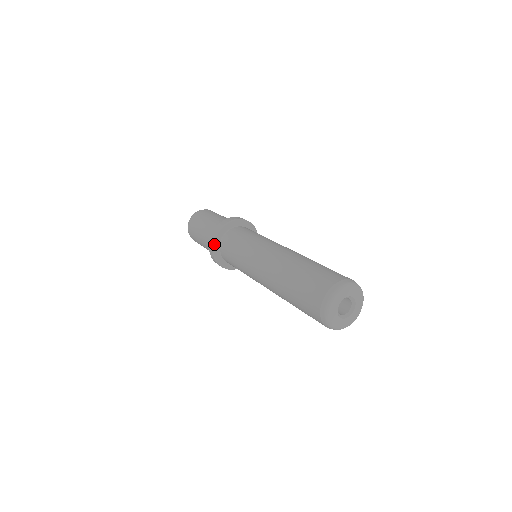
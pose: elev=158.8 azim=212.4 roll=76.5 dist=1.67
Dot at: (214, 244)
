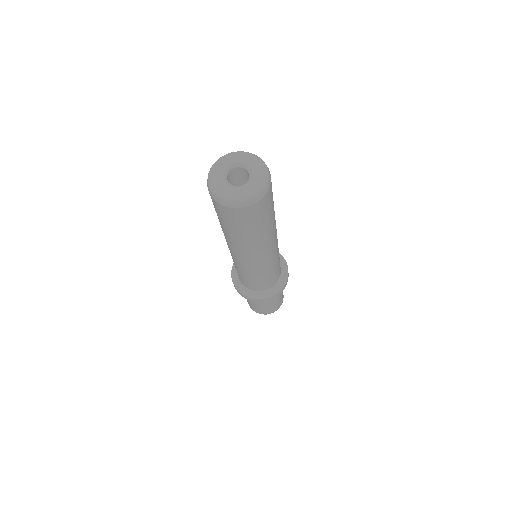
Dot at: occluded
